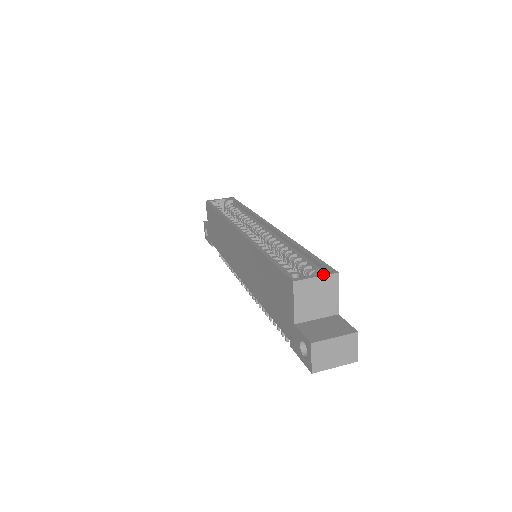
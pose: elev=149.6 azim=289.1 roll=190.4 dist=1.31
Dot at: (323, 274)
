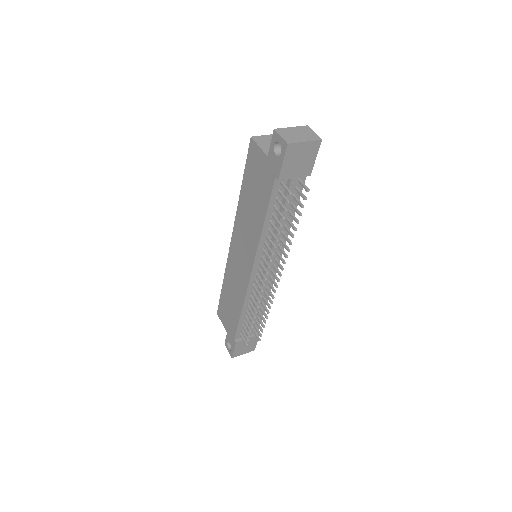
Dot at: occluded
